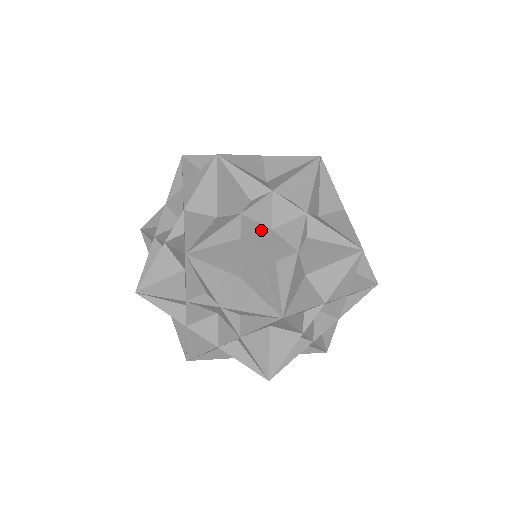
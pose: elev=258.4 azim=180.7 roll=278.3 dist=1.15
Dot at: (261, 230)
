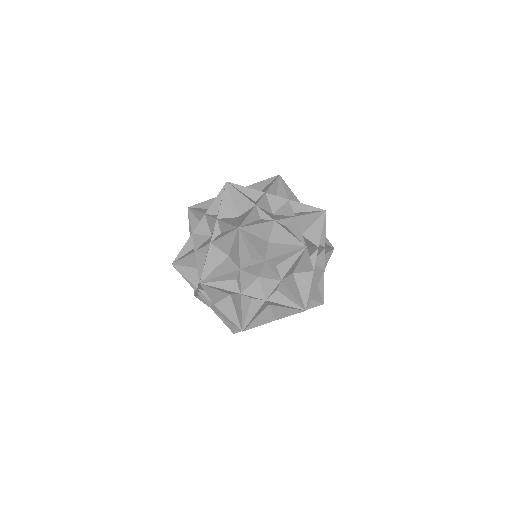
Dot at: occluded
